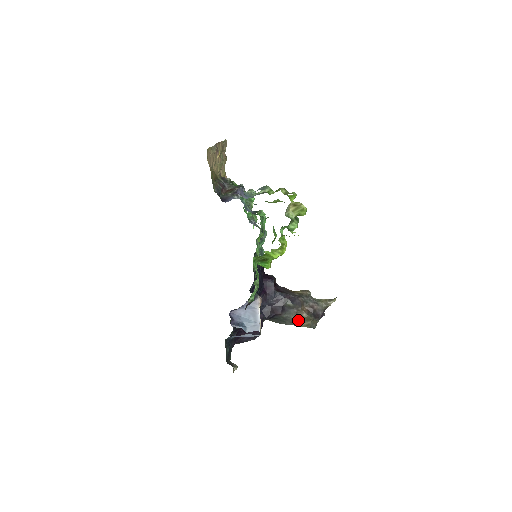
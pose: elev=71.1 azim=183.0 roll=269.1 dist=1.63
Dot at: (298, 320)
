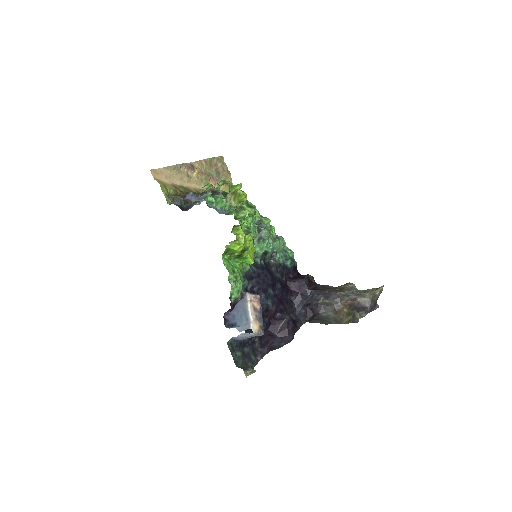
Dot at: (339, 317)
